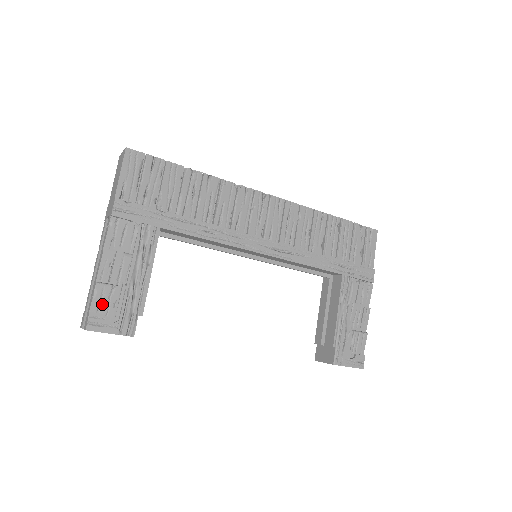
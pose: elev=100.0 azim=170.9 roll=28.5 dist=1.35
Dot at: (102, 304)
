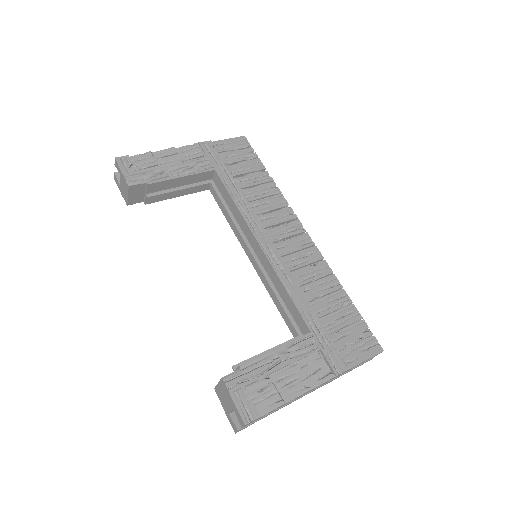
Dot at: (139, 161)
